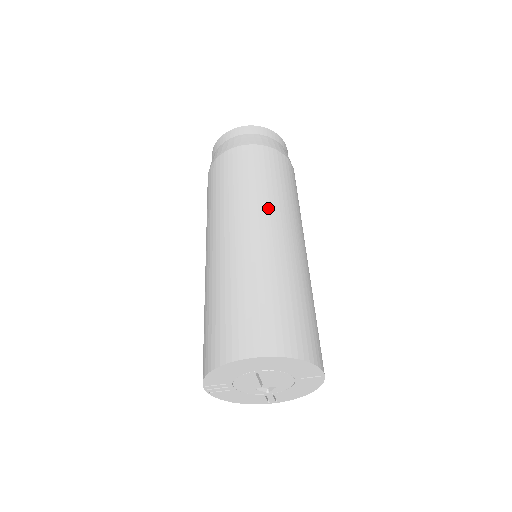
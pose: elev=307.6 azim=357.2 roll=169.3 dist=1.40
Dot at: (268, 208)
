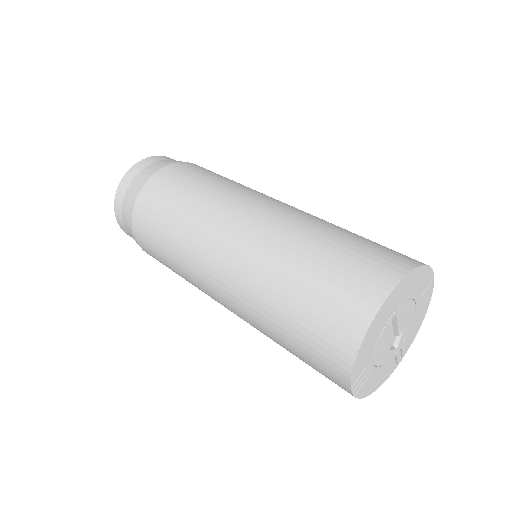
Dot at: (239, 195)
